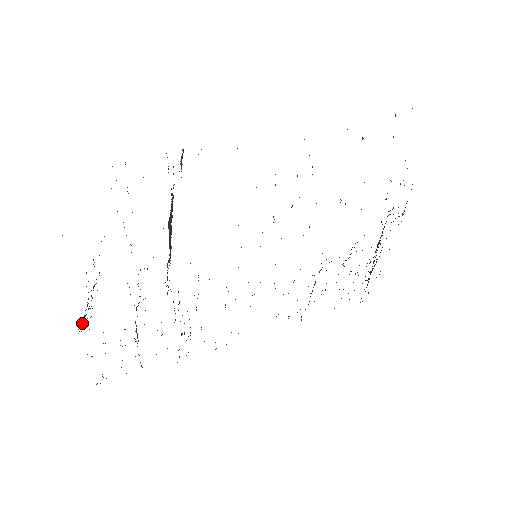
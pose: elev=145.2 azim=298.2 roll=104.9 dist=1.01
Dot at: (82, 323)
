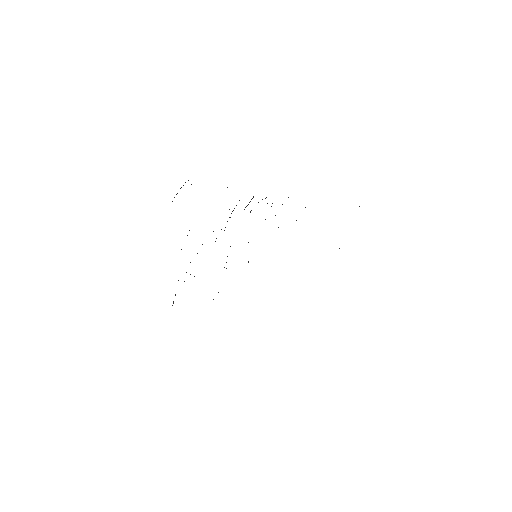
Dot at: occluded
